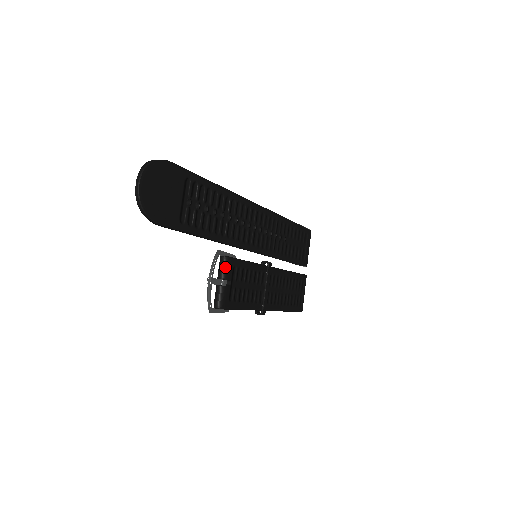
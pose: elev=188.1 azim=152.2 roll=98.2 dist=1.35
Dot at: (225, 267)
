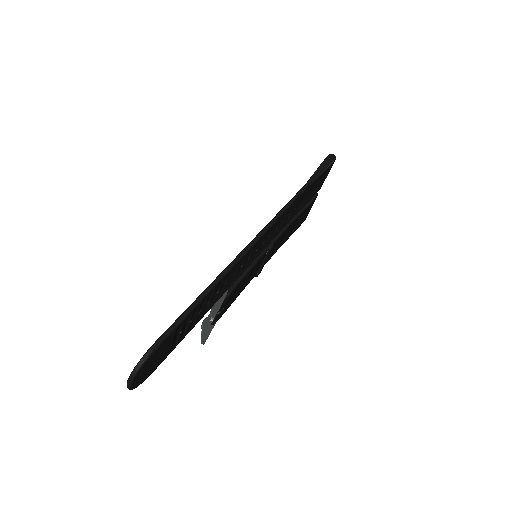
Dot at: occluded
